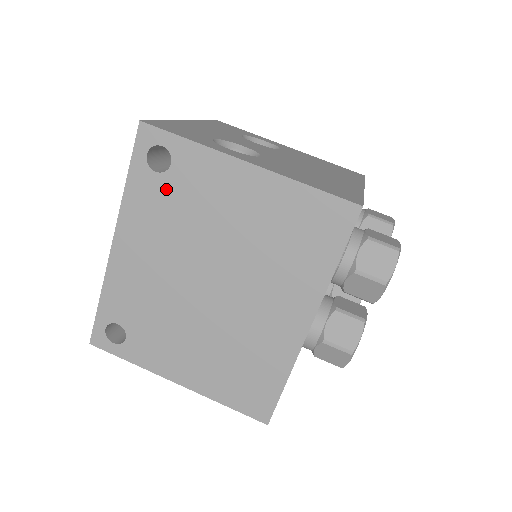
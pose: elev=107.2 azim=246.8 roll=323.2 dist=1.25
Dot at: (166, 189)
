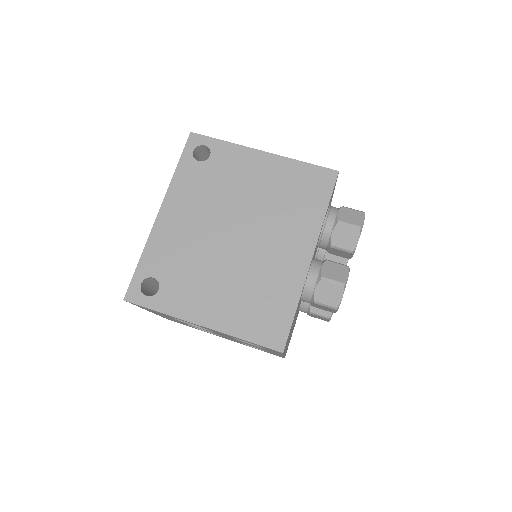
Dot at: (205, 171)
